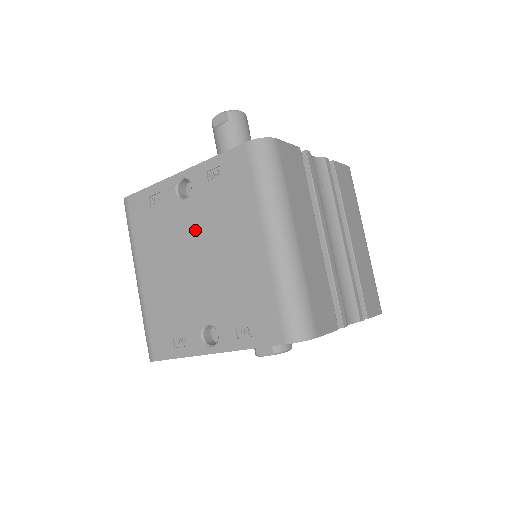
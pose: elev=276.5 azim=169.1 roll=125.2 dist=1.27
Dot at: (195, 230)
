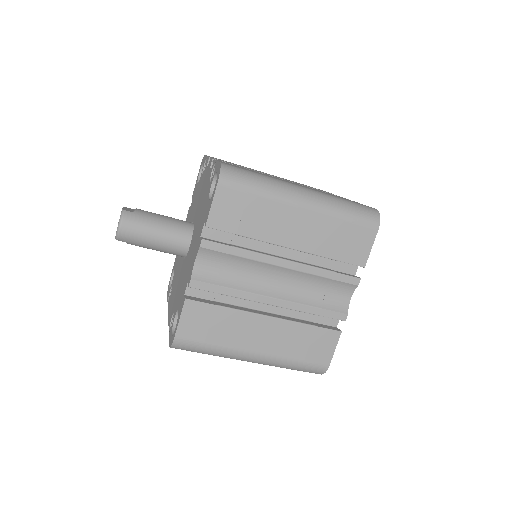
Dot at: occluded
